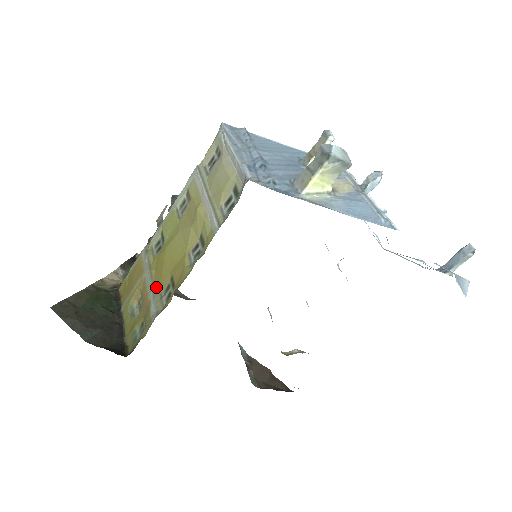
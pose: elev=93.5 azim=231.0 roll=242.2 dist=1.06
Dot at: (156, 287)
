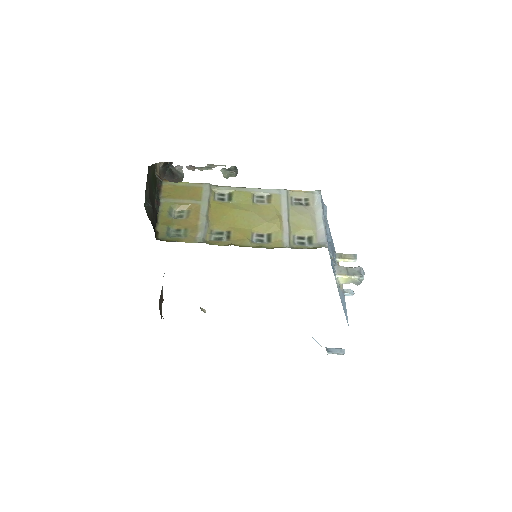
Dot at: (210, 222)
